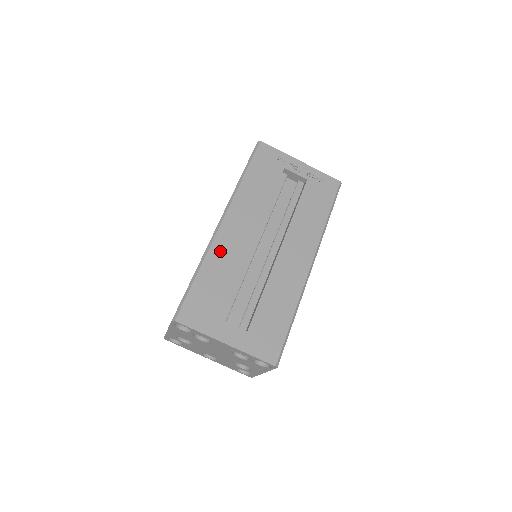
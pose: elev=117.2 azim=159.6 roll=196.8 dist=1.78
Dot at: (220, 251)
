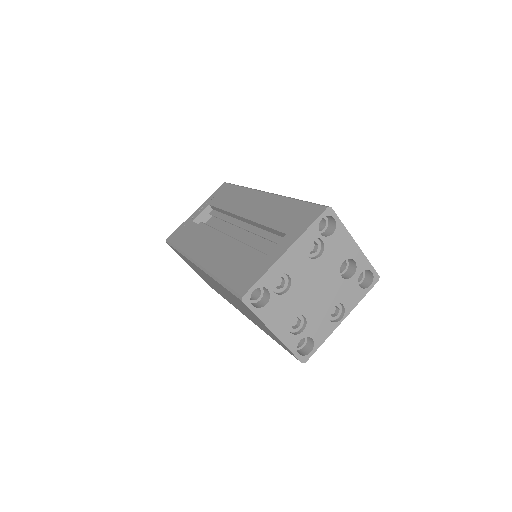
Dot at: (214, 262)
